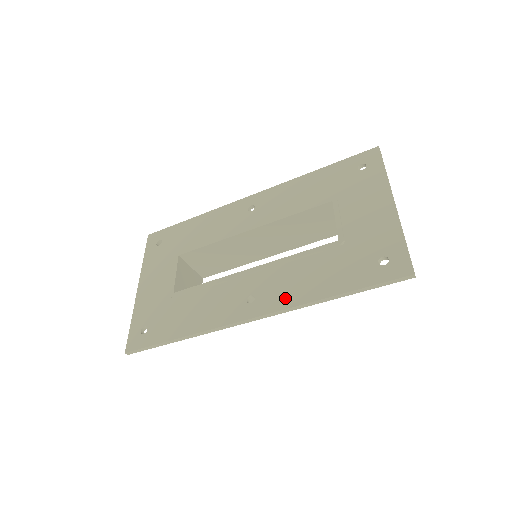
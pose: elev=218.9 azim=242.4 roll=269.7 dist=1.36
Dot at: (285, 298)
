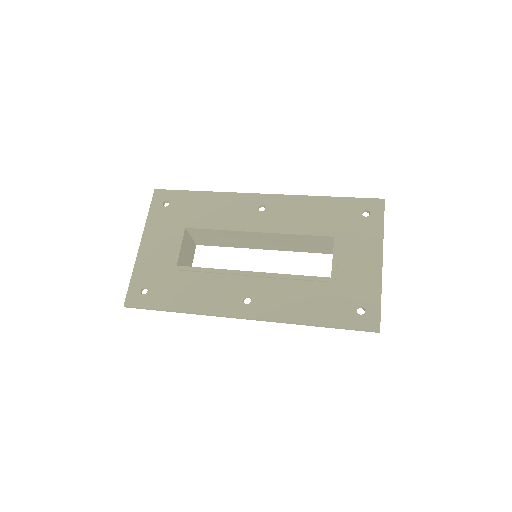
Dot at: (276, 311)
